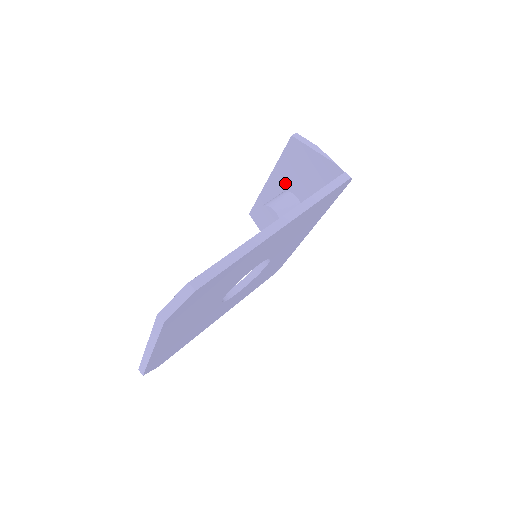
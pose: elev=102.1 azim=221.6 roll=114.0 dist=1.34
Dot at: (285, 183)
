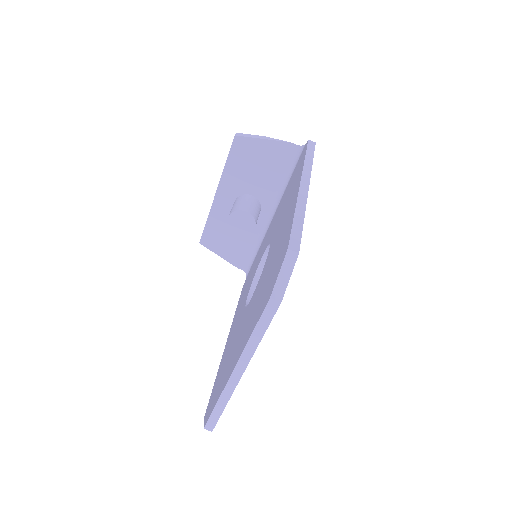
Dot at: (237, 188)
